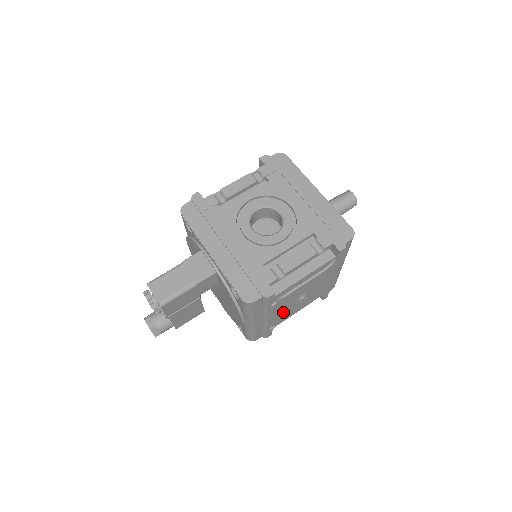
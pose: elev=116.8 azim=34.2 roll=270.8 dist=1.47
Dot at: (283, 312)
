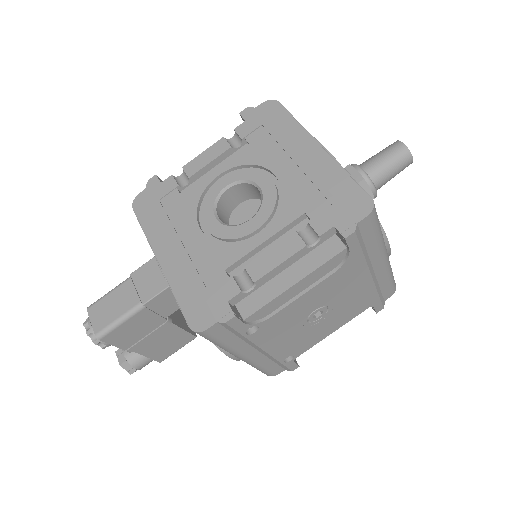
Dot at: (292, 337)
